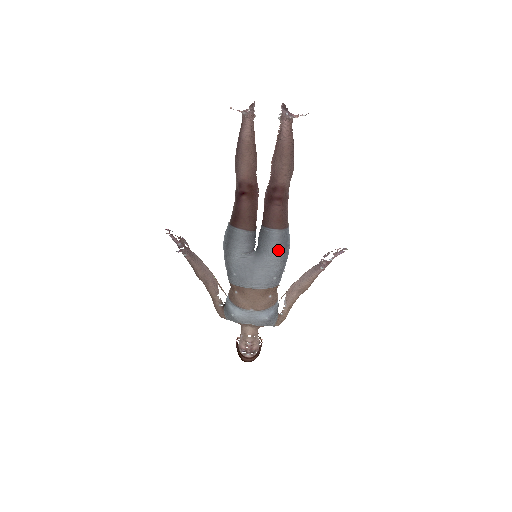
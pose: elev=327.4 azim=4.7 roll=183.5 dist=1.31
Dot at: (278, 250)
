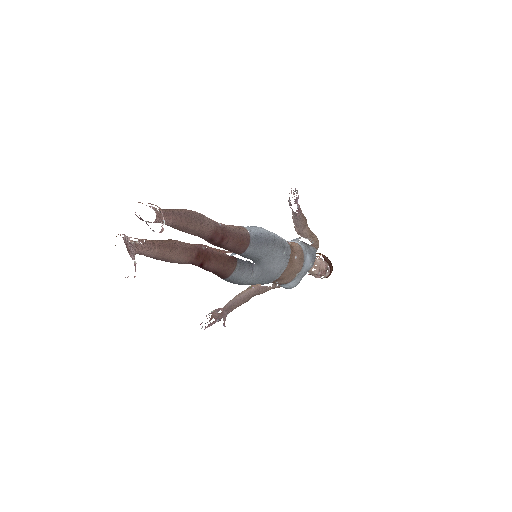
Dot at: (264, 250)
